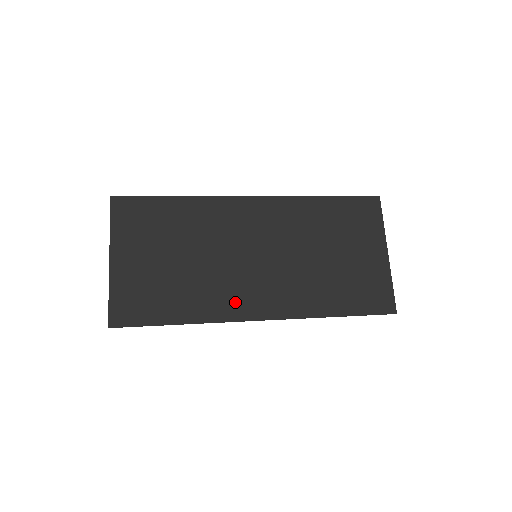
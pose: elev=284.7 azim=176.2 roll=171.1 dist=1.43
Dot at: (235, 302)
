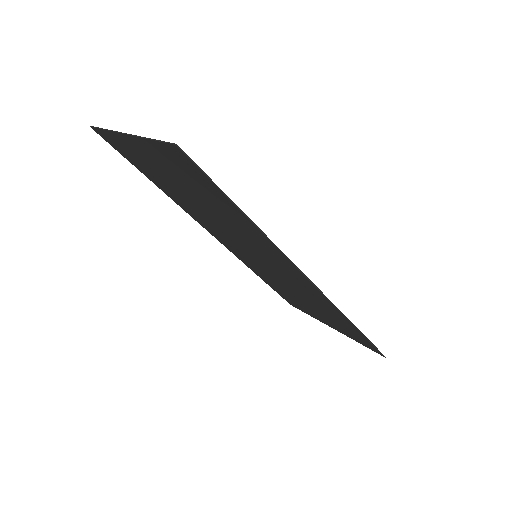
Dot at: (277, 257)
